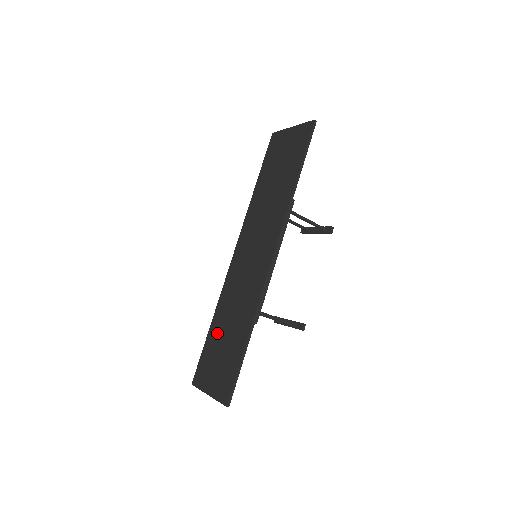
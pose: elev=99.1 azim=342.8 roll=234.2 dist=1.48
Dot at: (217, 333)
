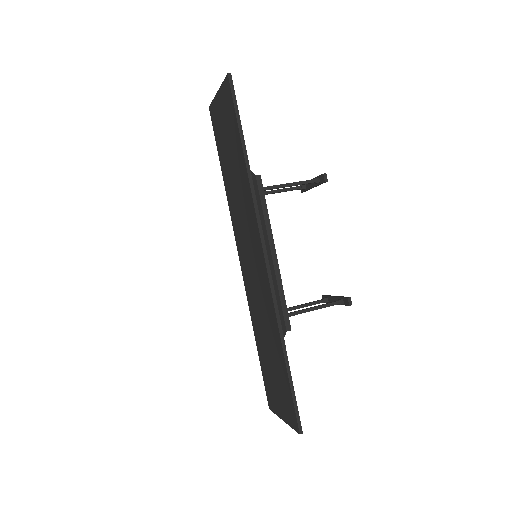
Dot at: (263, 352)
